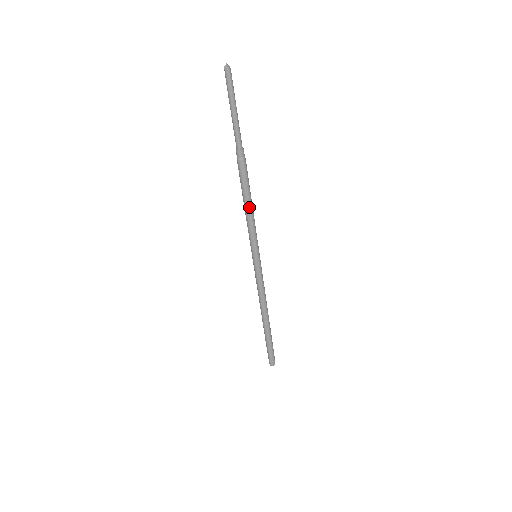
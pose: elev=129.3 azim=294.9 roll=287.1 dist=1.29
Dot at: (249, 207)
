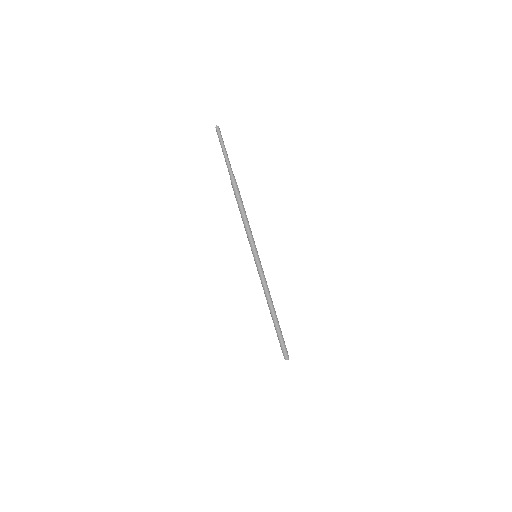
Dot at: (246, 216)
